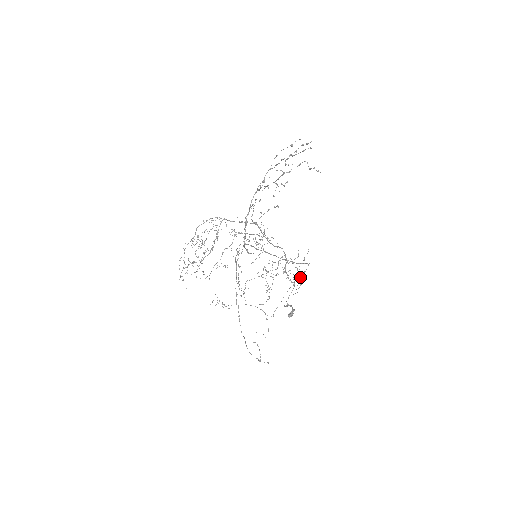
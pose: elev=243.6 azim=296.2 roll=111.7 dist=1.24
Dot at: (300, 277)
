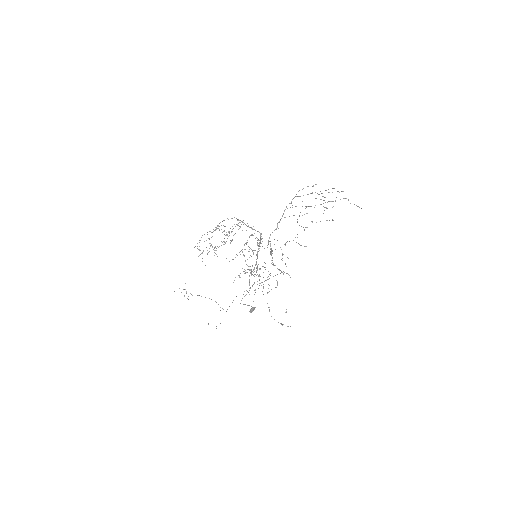
Dot at: occluded
